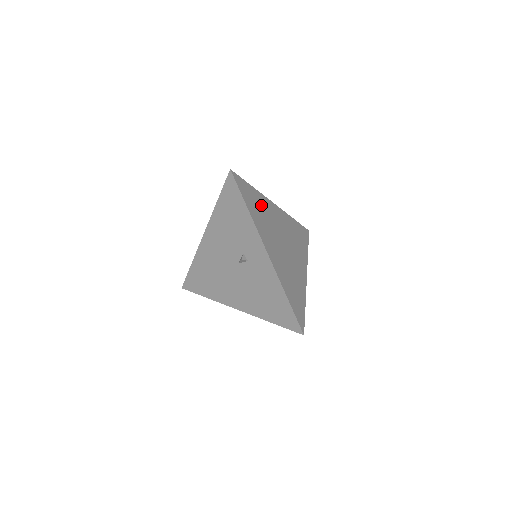
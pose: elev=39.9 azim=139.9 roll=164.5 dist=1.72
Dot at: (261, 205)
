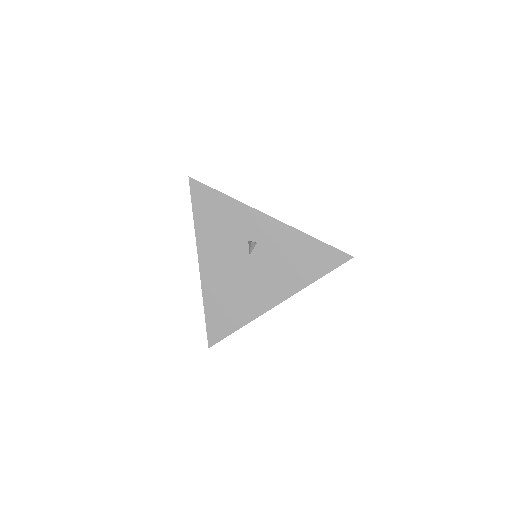
Dot at: occluded
